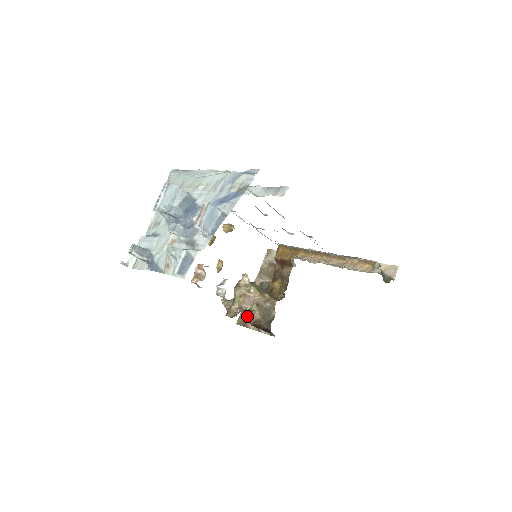
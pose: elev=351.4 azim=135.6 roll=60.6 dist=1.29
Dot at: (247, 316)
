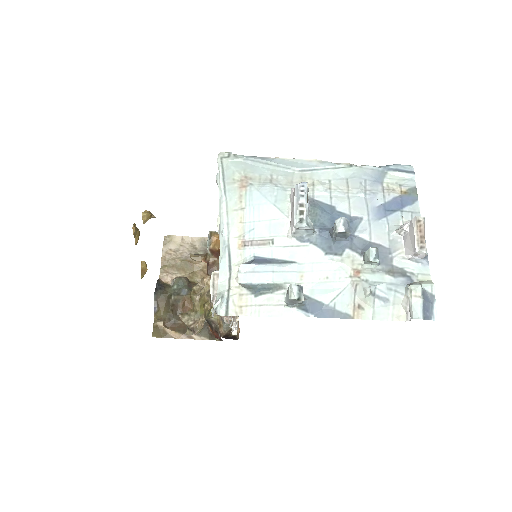
Dot at: (172, 324)
